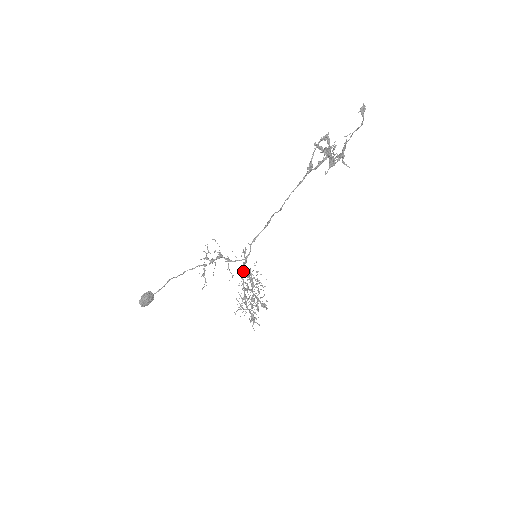
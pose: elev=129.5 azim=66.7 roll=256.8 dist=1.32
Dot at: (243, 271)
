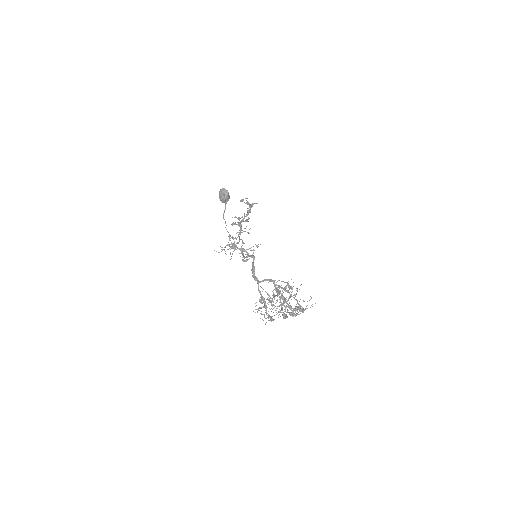
Dot at: (256, 277)
